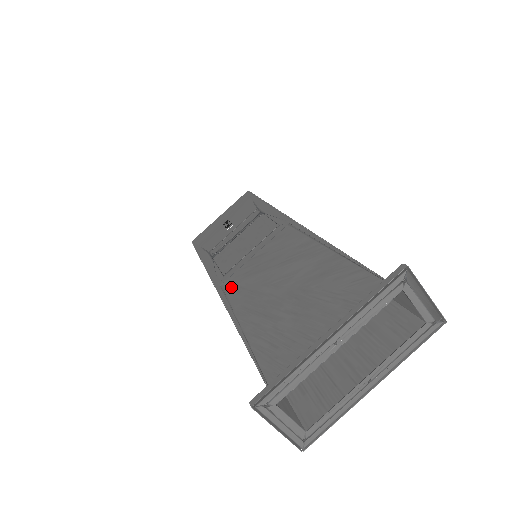
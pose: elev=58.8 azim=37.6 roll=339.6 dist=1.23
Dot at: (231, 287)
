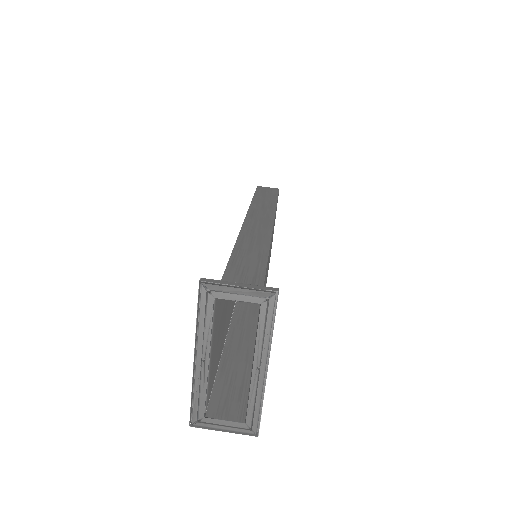
Dot at: (234, 302)
